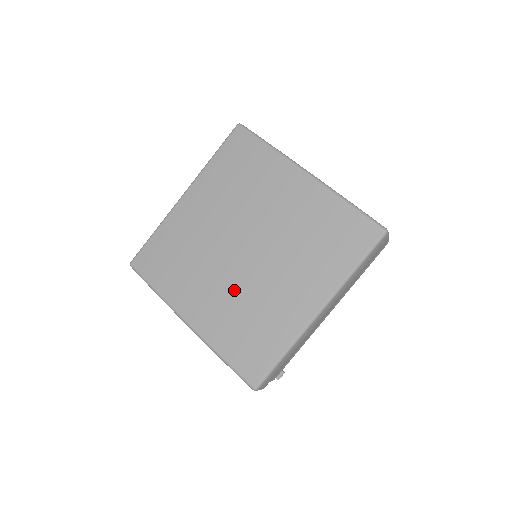
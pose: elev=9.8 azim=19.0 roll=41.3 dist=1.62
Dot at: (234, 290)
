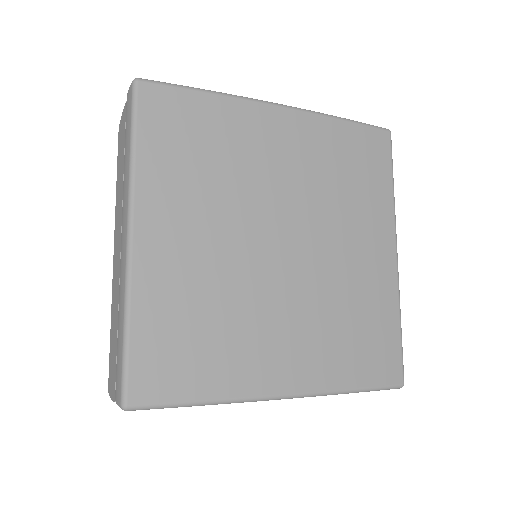
Dot at: (311, 303)
